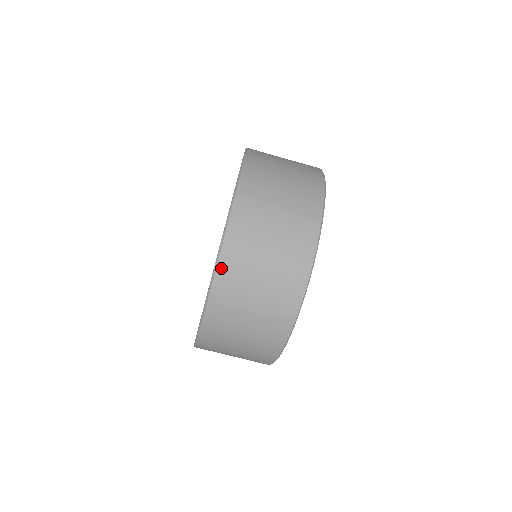
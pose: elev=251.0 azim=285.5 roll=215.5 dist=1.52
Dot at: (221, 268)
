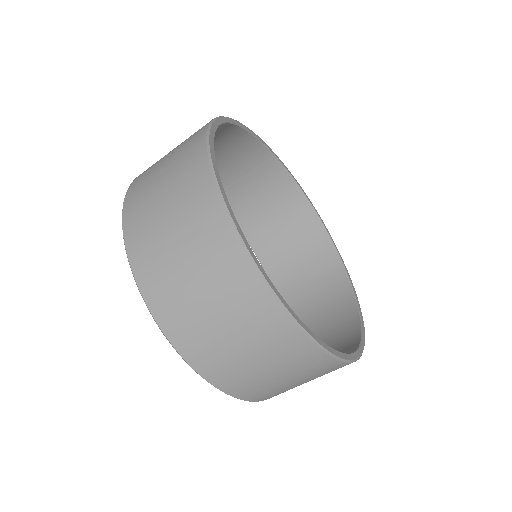
Dot at: (137, 270)
